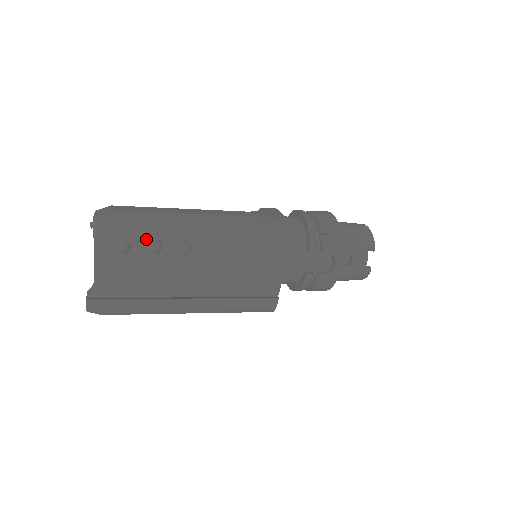
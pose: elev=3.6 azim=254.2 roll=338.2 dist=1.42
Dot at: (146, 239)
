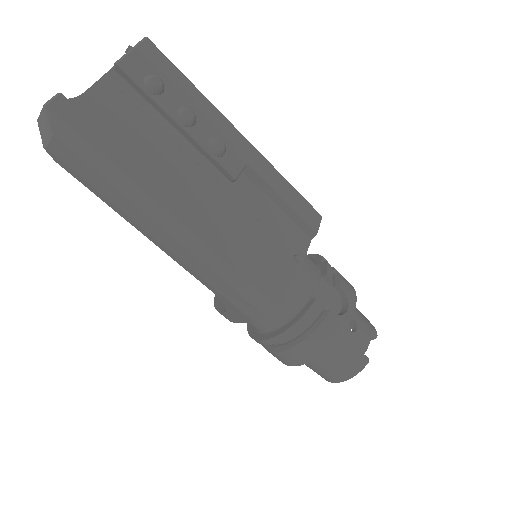
Dot at: (183, 103)
